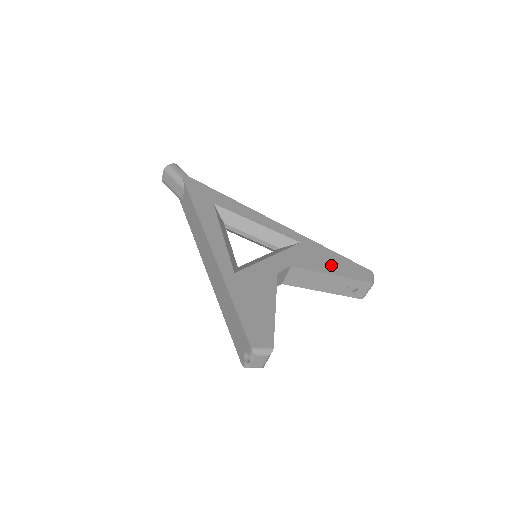
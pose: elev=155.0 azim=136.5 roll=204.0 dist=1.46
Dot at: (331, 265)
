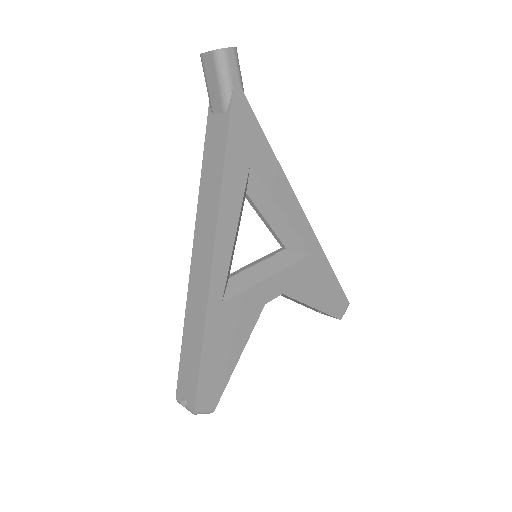
Dot at: (320, 293)
